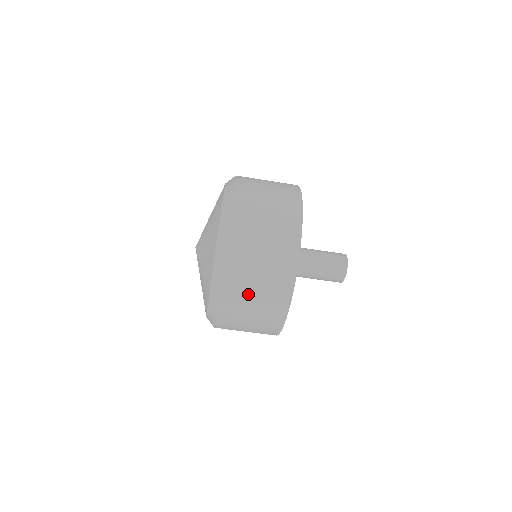
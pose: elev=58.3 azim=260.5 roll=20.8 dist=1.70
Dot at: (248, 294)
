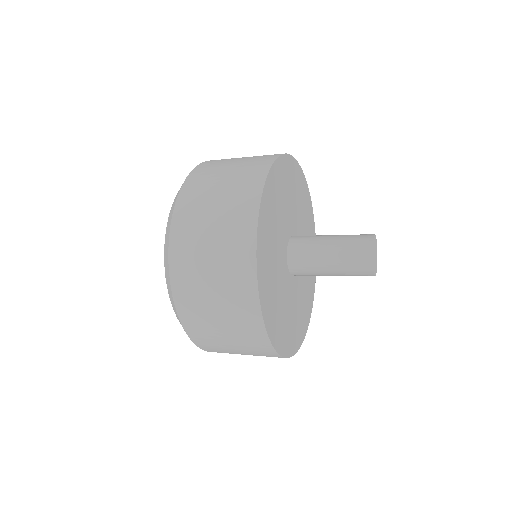
Dot at: (208, 314)
